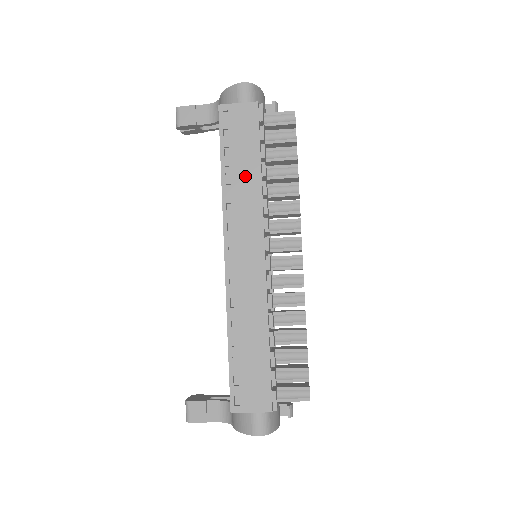
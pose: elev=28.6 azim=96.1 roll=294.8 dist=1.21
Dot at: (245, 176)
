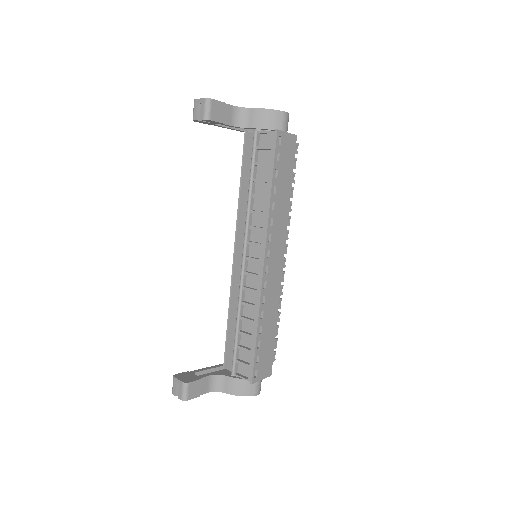
Dot at: (283, 197)
